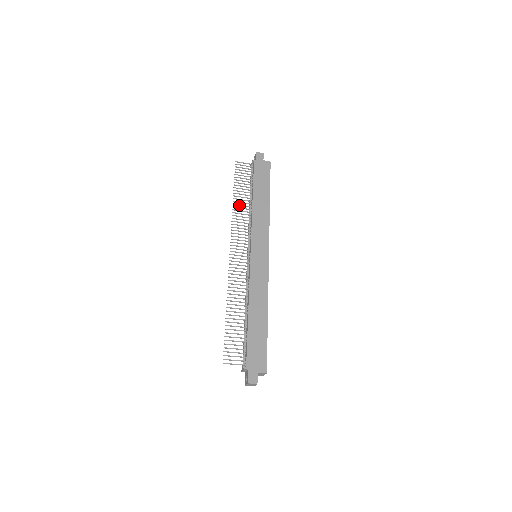
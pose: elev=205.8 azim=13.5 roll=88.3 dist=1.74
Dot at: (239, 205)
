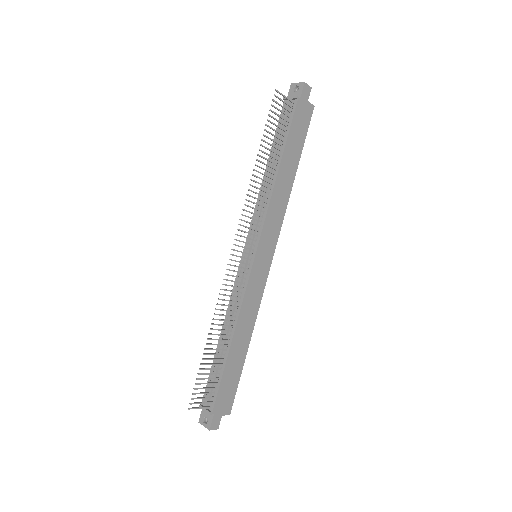
Dot at: (260, 173)
